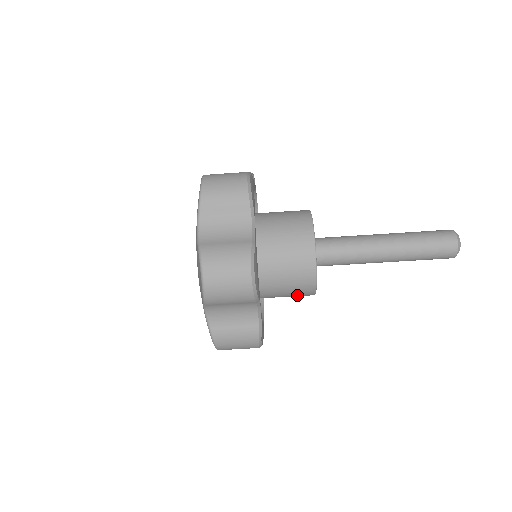
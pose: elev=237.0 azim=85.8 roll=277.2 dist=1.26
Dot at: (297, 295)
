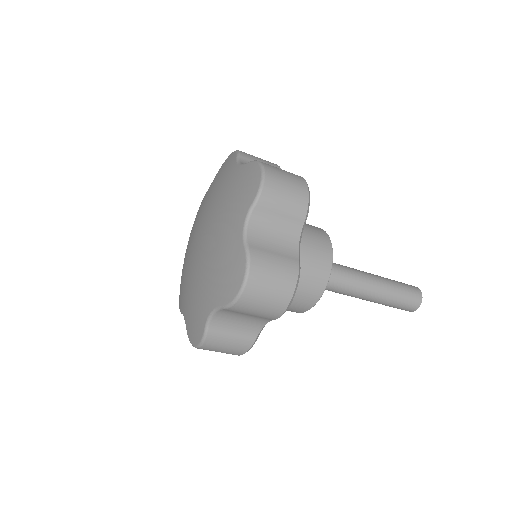
Dot at: occluded
